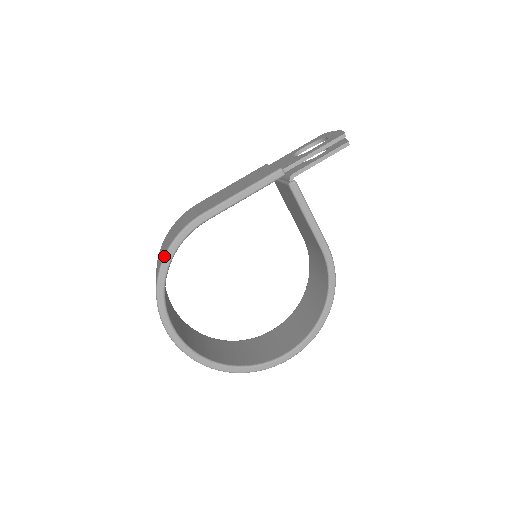
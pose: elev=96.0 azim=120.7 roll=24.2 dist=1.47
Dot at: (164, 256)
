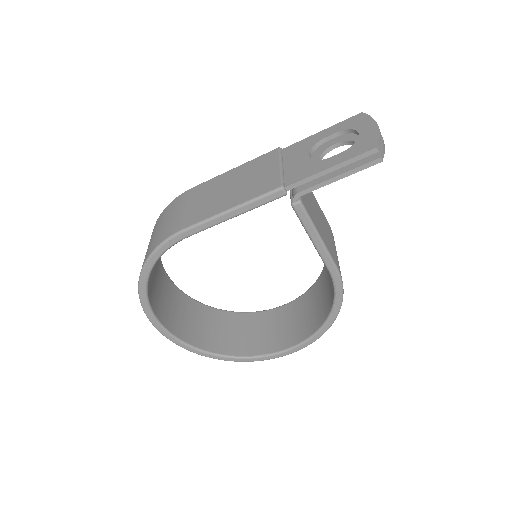
Dot at: (143, 266)
